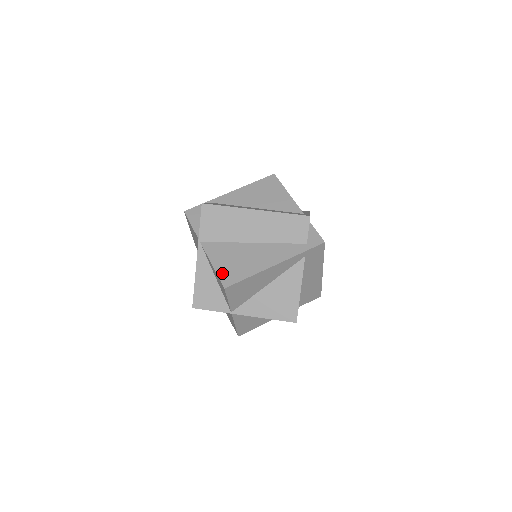
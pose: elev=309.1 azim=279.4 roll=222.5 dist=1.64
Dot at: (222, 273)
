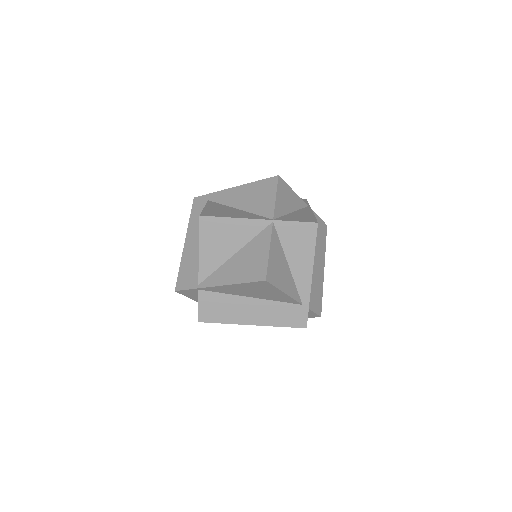
Dot at: occluded
